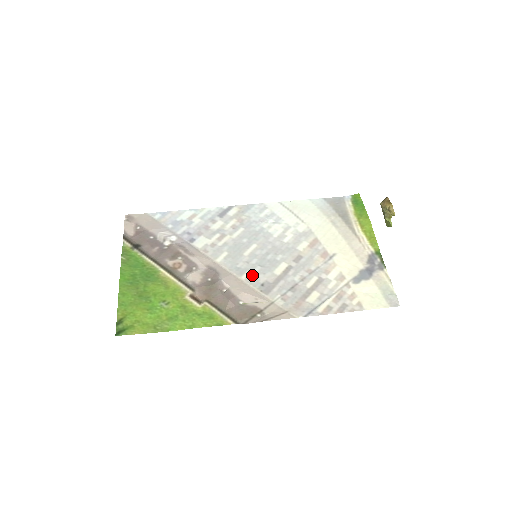
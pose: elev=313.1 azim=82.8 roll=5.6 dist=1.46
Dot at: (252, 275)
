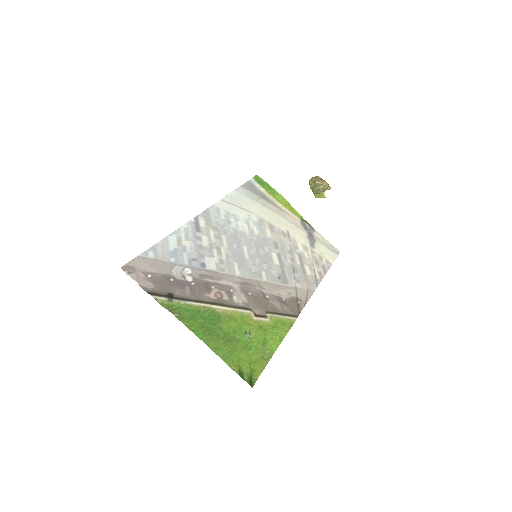
Dot at: (267, 273)
